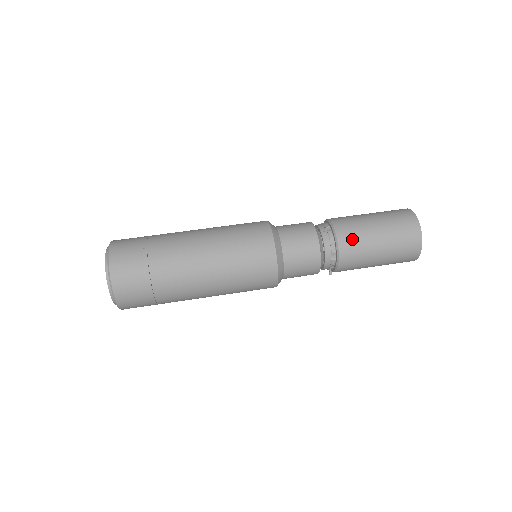
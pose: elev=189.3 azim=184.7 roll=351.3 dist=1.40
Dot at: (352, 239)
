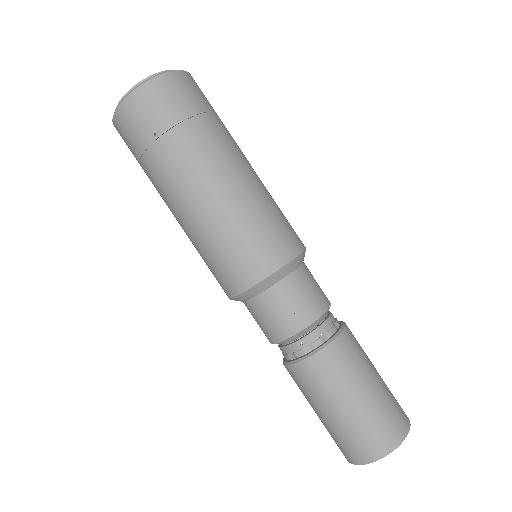
Dot at: (303, 382)
